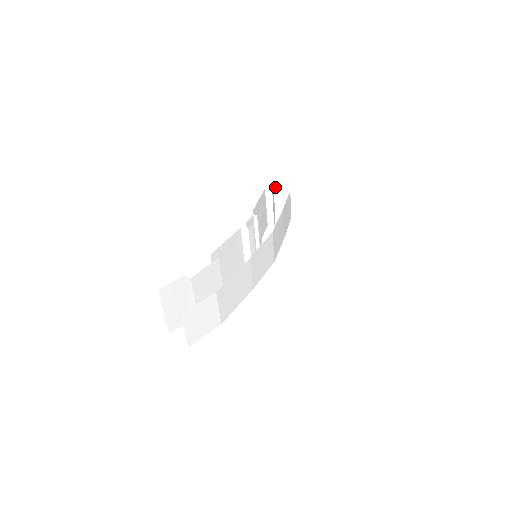
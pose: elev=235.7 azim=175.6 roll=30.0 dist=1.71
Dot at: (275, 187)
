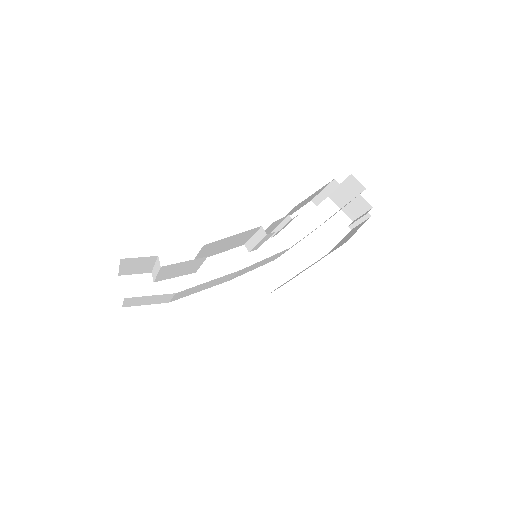
Dot at: (349, 178)
